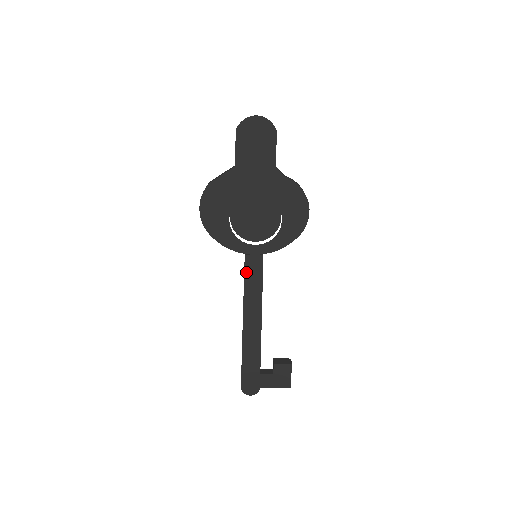
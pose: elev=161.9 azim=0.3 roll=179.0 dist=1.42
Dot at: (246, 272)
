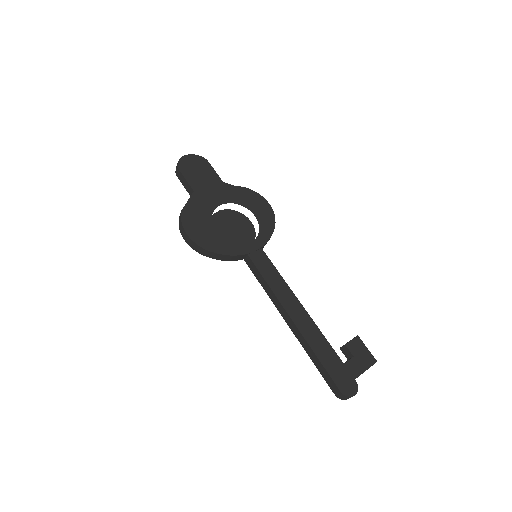
Dot at: (259, 269)
